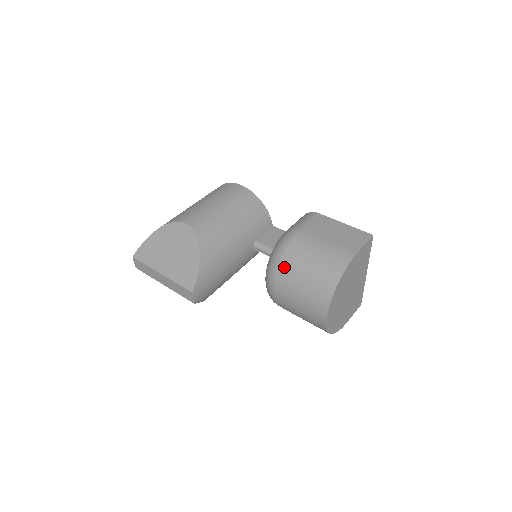
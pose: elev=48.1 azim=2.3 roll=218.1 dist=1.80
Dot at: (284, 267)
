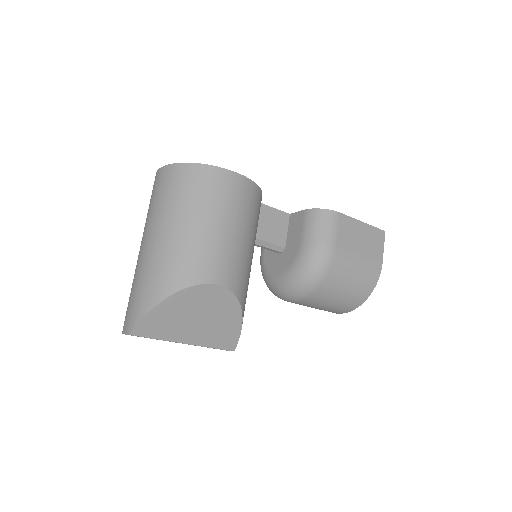
Dot at: (320, 292)
